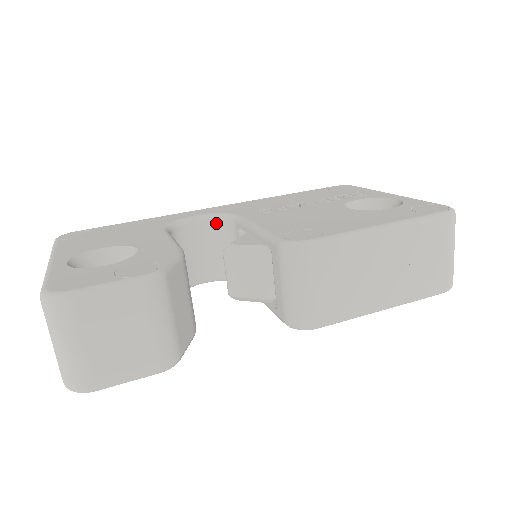
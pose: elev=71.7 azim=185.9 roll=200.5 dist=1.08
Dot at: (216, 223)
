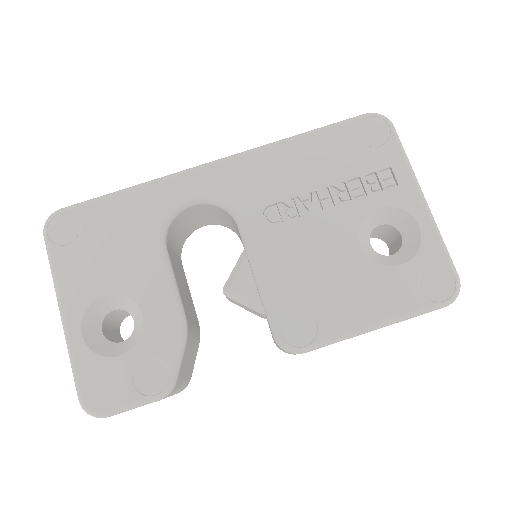
Dot at: (215, 207)
